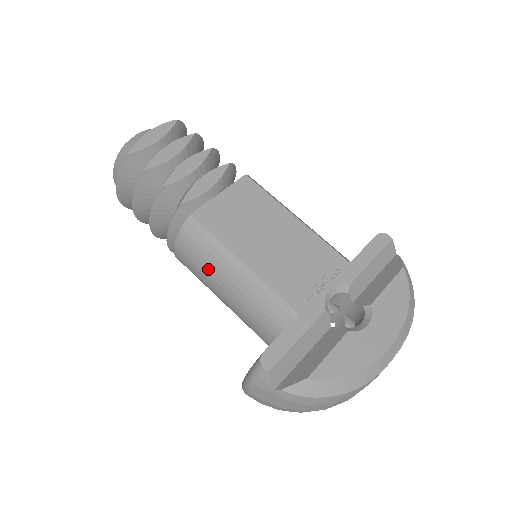
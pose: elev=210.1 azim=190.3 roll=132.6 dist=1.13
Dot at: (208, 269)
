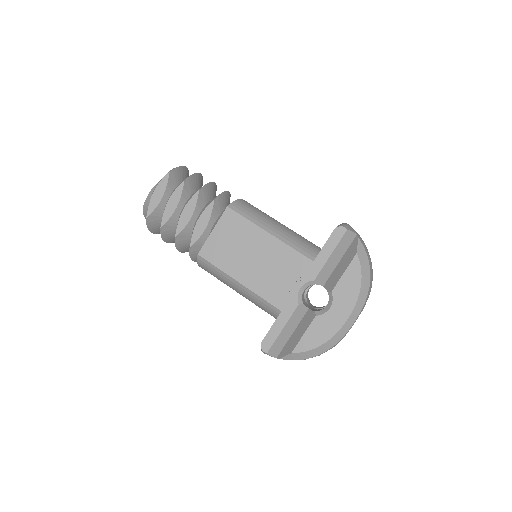
Dot at: (223, 282)
